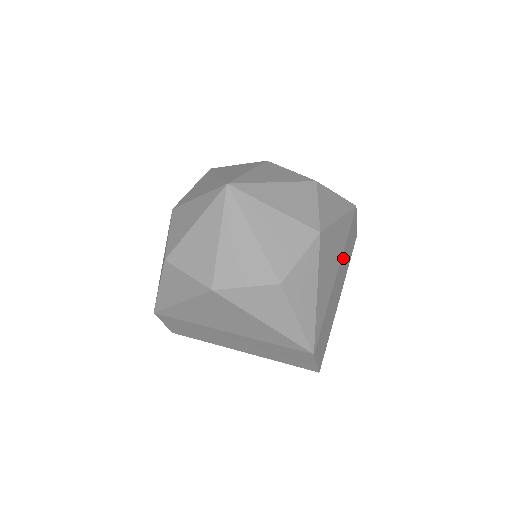
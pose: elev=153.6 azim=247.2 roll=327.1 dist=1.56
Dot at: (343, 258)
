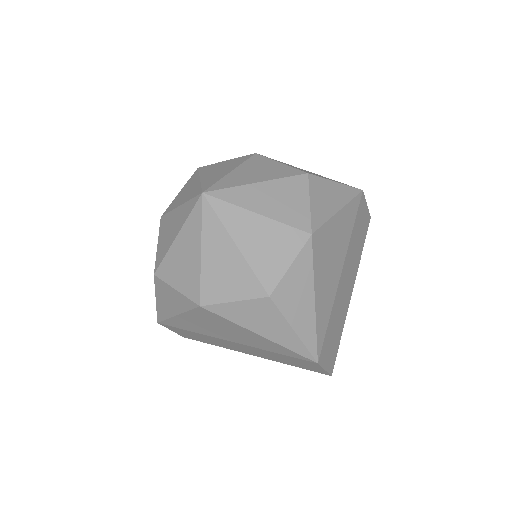
Dot at: (350, 251)
